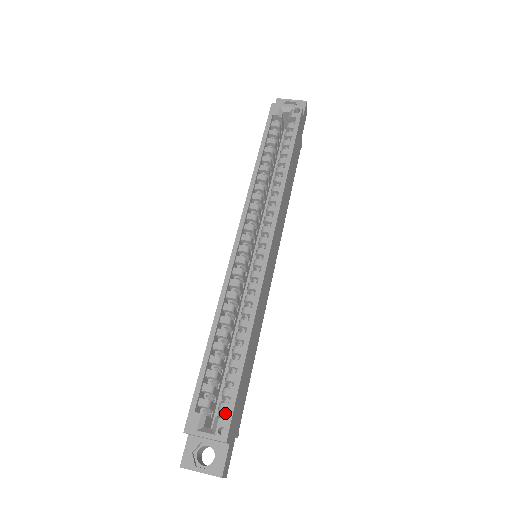
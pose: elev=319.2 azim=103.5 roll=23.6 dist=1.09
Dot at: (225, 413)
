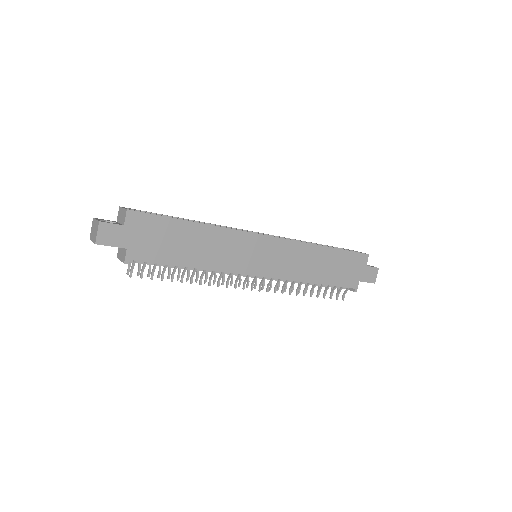
Dot at: occluded
